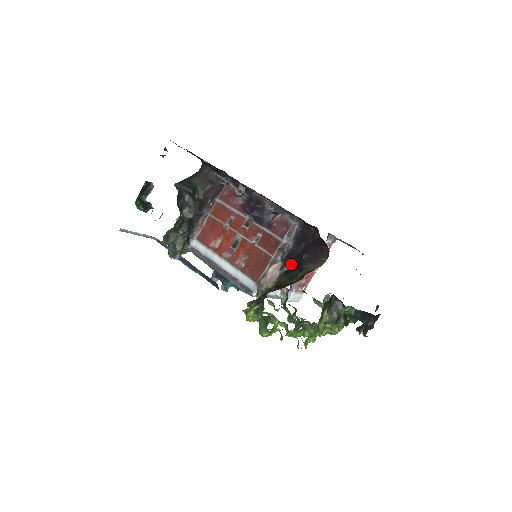
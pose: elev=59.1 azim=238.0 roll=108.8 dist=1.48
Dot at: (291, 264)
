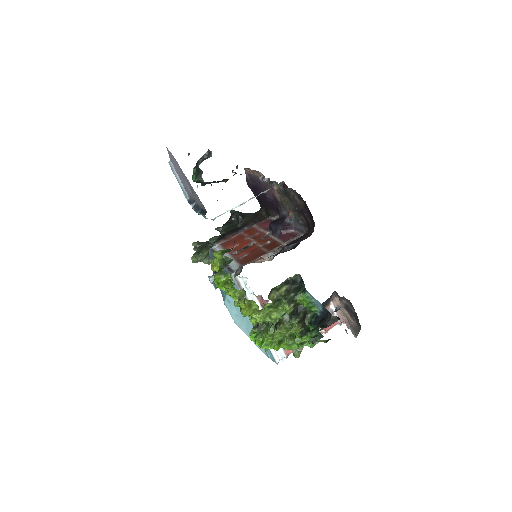
Dot at: occluded
